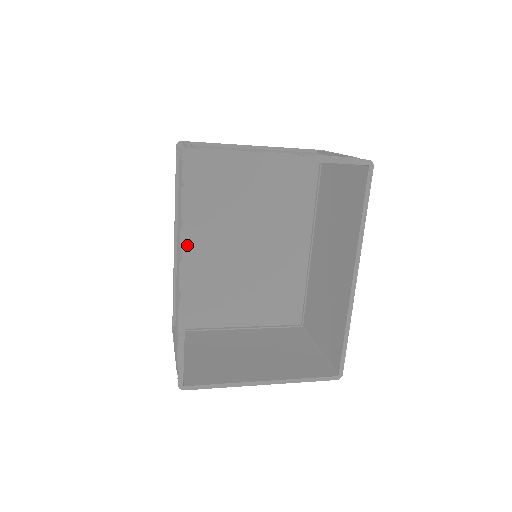
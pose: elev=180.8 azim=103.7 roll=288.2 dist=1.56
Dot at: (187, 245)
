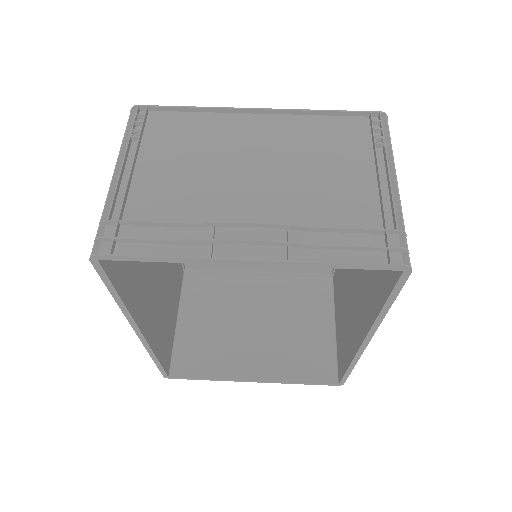
Dot at: occluded
